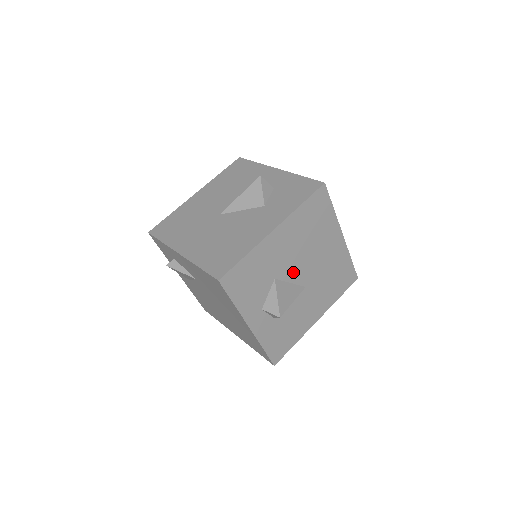
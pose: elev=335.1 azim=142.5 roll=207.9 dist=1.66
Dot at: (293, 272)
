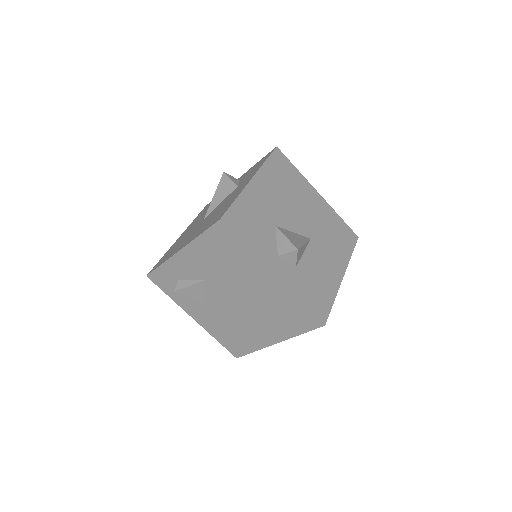
Dot at: (290, 222)
